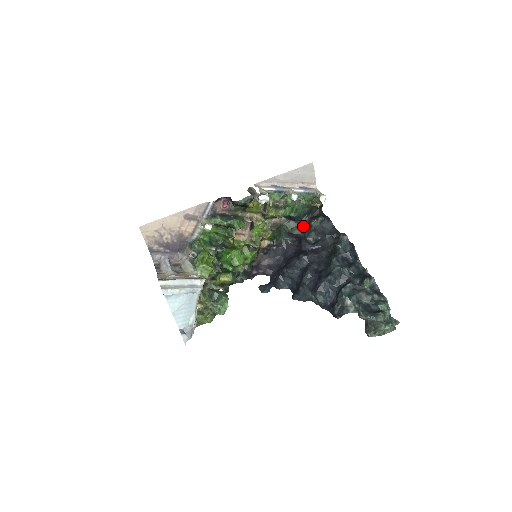
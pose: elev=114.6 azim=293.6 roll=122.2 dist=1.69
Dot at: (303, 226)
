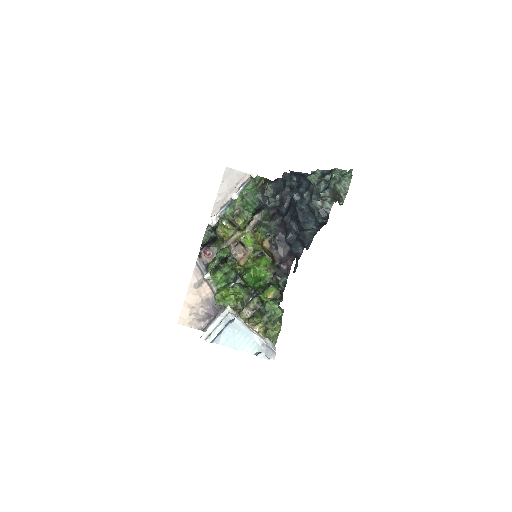
Dot at: occluded
